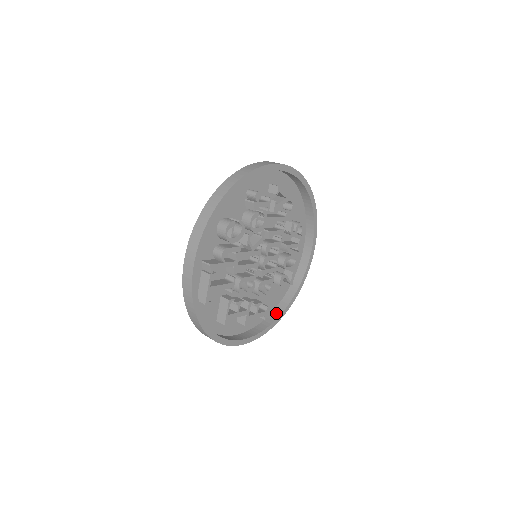
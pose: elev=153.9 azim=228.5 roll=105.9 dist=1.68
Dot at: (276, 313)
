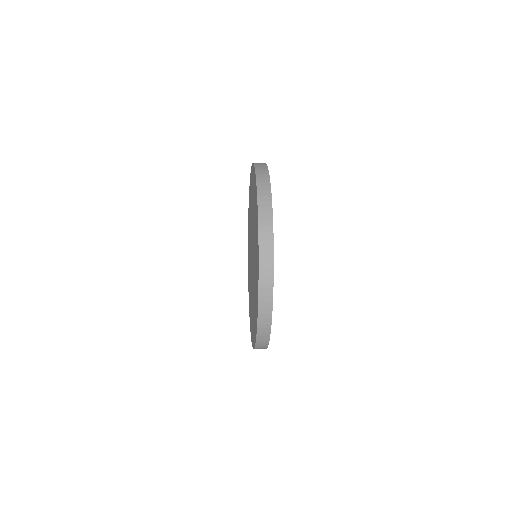
Dot at: occluded
